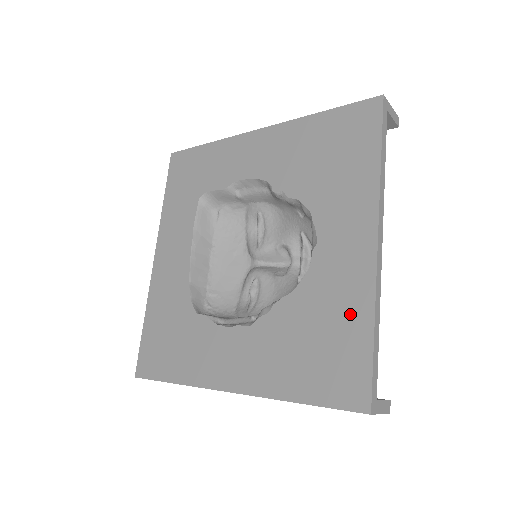
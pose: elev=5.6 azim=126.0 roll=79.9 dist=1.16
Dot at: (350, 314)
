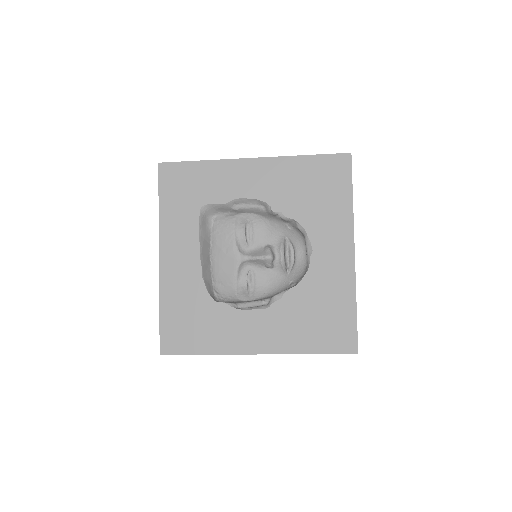
Dot at: (341, 298)
